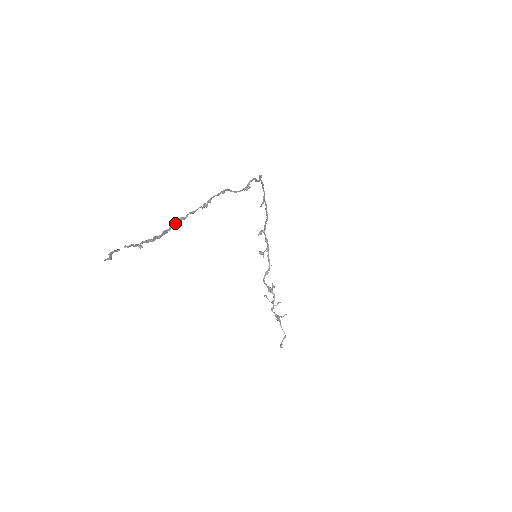
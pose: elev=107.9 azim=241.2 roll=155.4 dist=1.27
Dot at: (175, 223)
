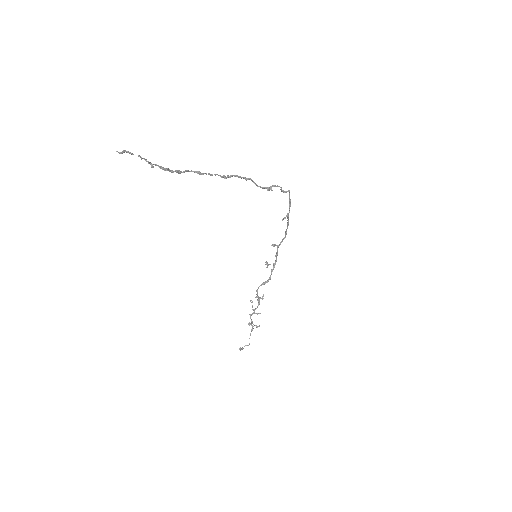
Dot at: (191, 171)
